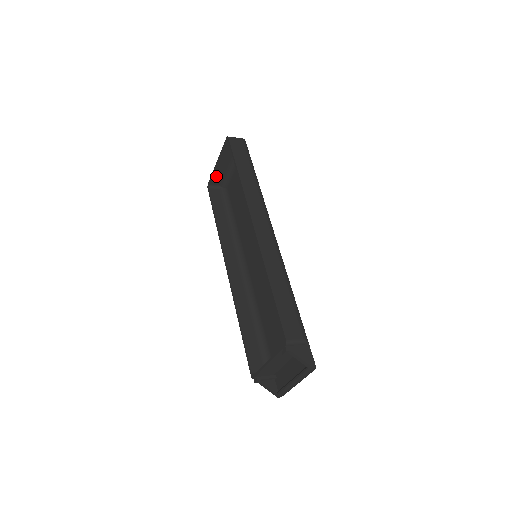
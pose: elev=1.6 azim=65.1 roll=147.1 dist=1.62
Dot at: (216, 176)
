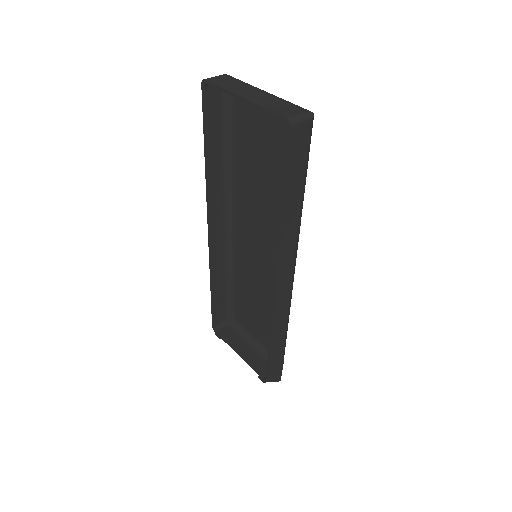
Dot at: (227, 88)
